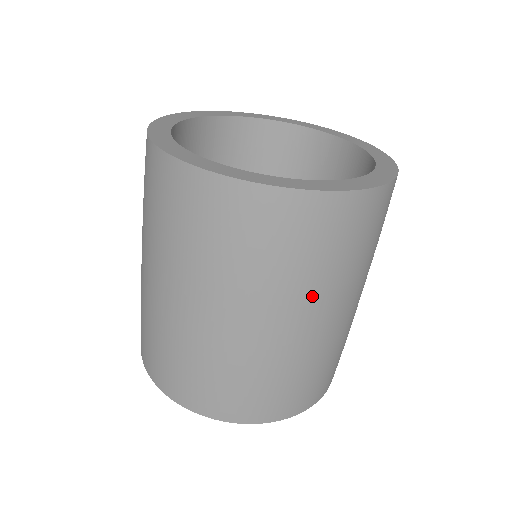
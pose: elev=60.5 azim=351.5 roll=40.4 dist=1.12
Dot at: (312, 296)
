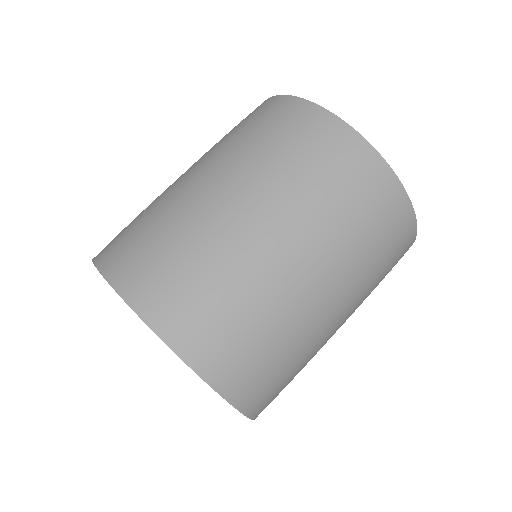
Dot at: (358, 306)
